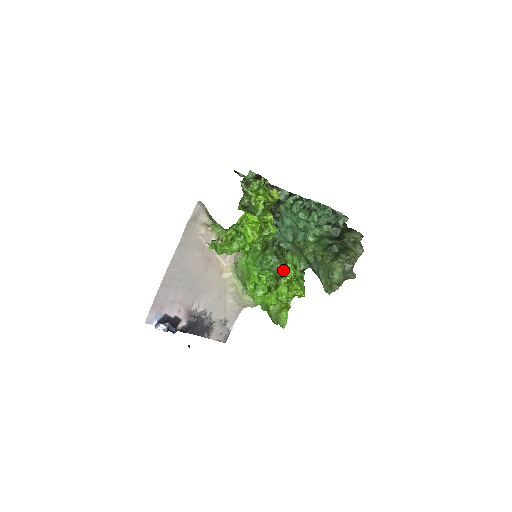
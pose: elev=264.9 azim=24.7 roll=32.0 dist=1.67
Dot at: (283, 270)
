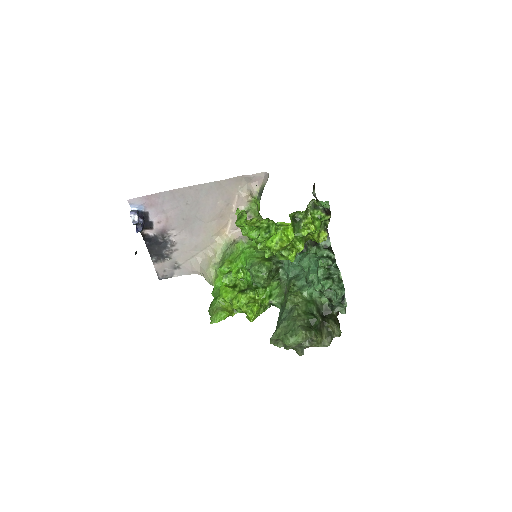
Dot at: (260, 287)
